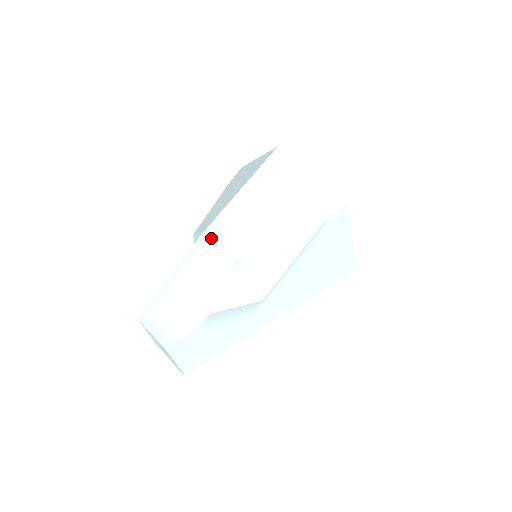
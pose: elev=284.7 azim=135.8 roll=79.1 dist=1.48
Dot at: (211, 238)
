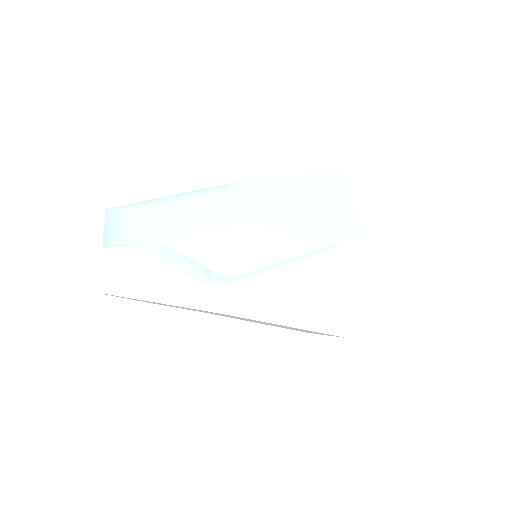
Dot at: (223, 193)
